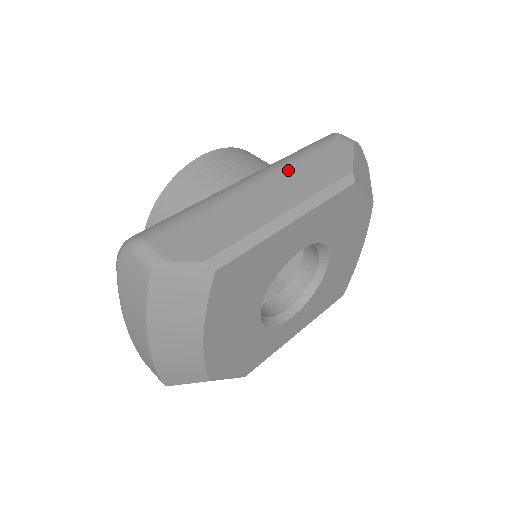
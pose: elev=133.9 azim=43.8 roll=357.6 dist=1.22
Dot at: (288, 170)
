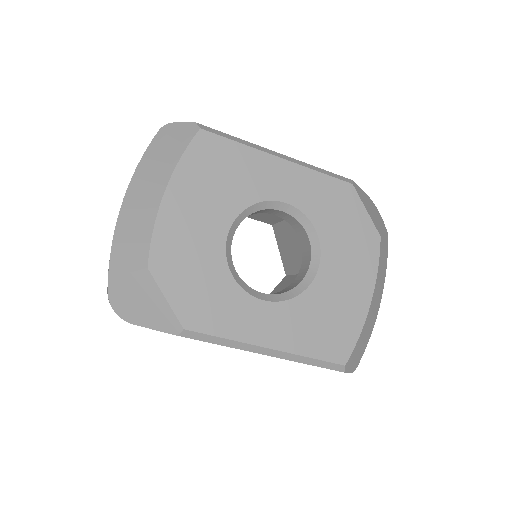
Dot at: occluded
